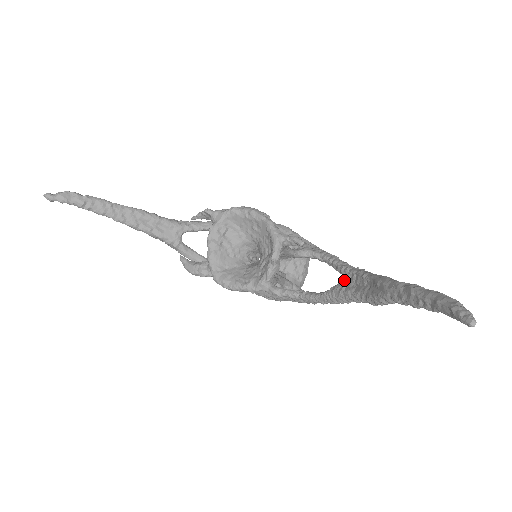
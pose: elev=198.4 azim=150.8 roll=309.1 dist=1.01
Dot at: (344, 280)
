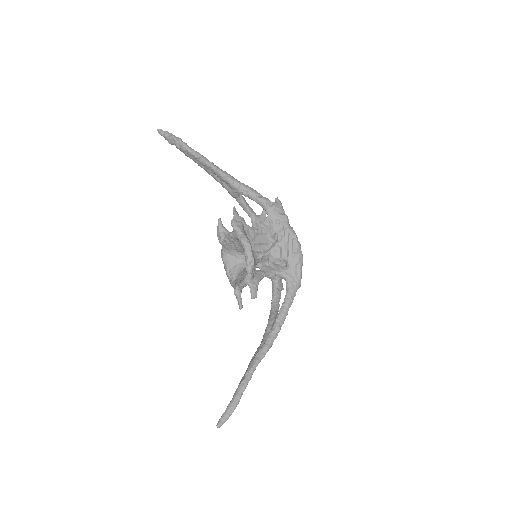
Dot at: occluded
